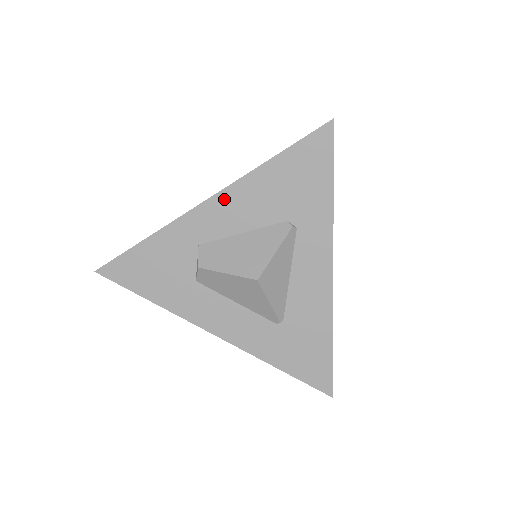
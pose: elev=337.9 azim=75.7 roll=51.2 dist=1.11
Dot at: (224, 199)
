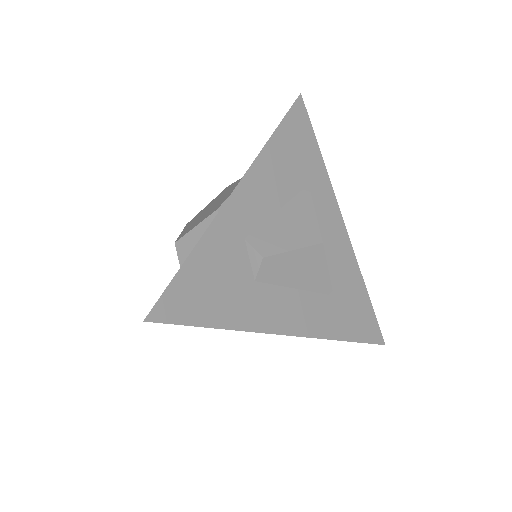
Dot at: (250, 182)
